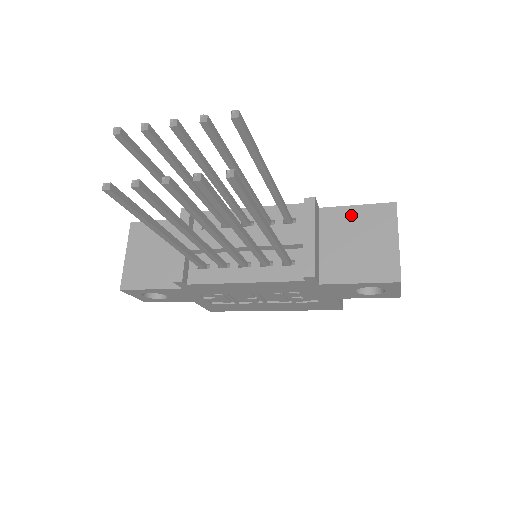
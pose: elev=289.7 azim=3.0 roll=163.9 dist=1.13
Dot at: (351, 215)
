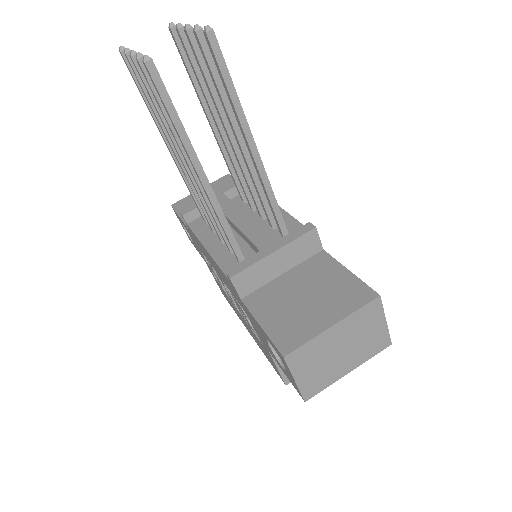
Dot at: (334, 273)
